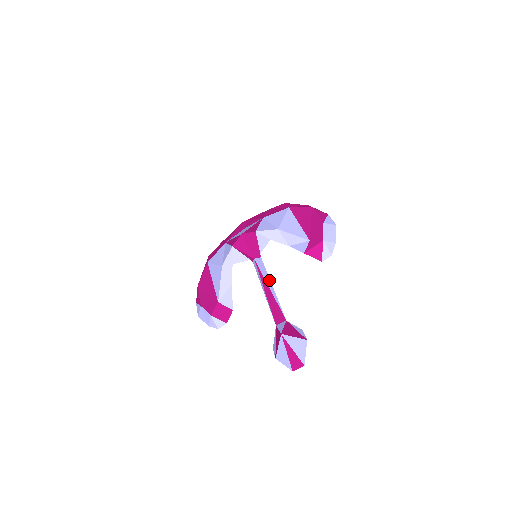
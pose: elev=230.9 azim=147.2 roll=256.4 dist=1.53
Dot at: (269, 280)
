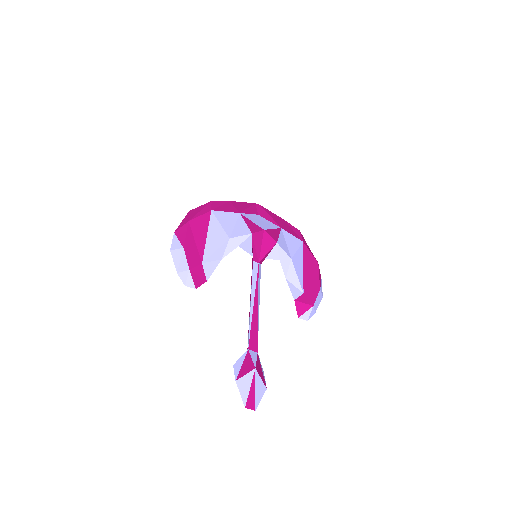
Dot at: occluded
